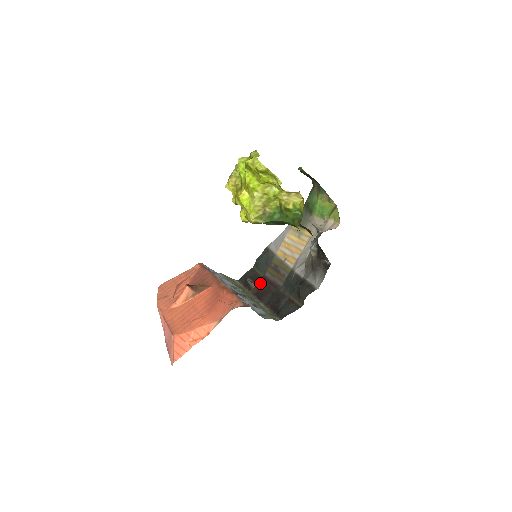
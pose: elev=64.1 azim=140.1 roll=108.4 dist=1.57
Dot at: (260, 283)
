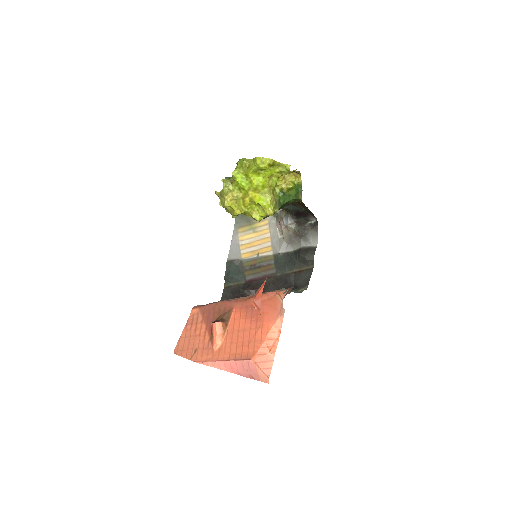
Dot at: (251, 286)
